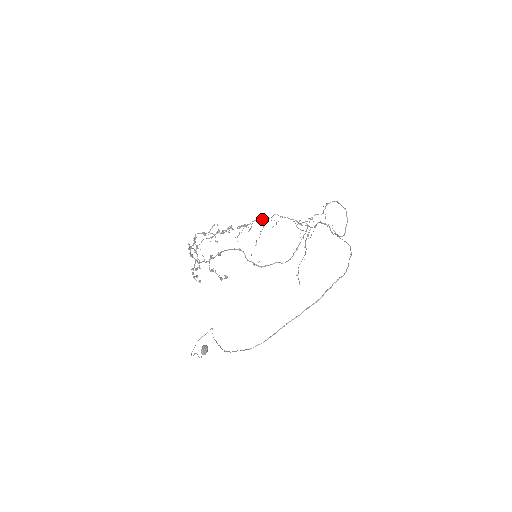
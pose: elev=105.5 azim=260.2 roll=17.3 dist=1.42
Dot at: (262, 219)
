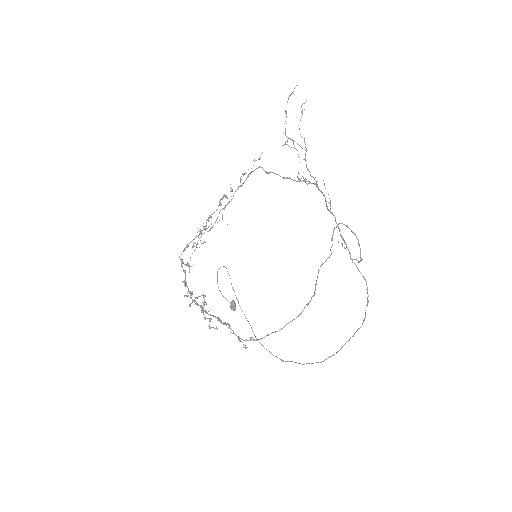
Dot at: (243, 183)
